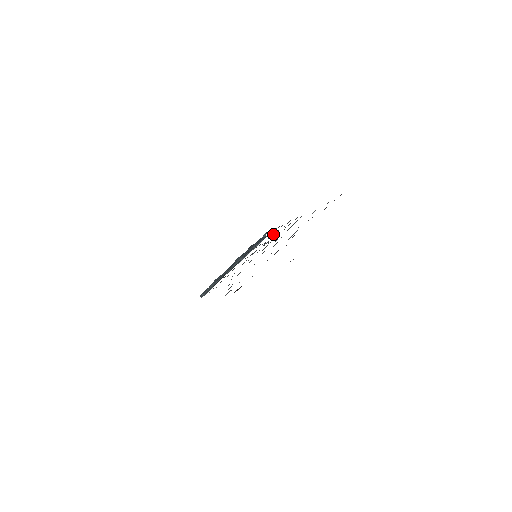
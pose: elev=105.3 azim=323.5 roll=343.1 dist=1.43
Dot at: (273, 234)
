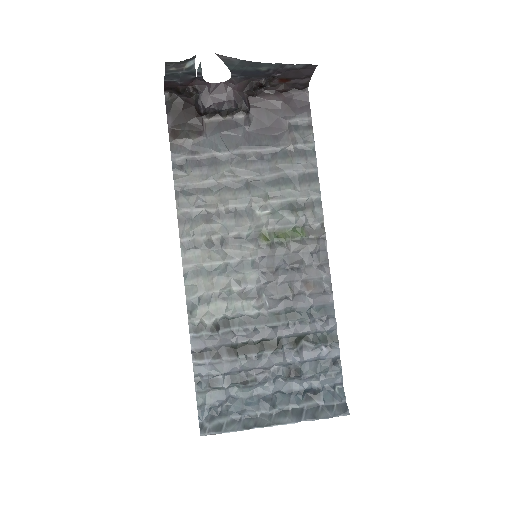
Dot at: (311, 298)
